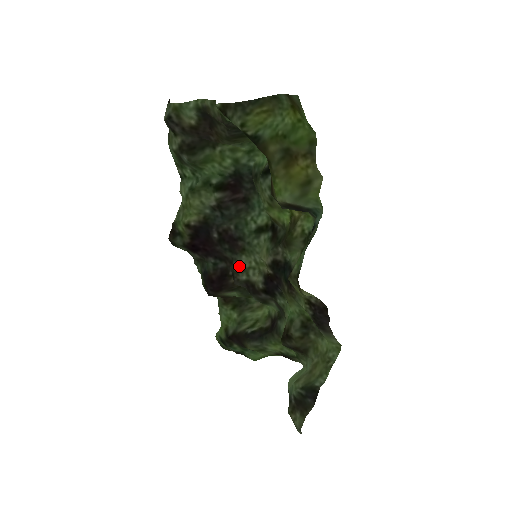
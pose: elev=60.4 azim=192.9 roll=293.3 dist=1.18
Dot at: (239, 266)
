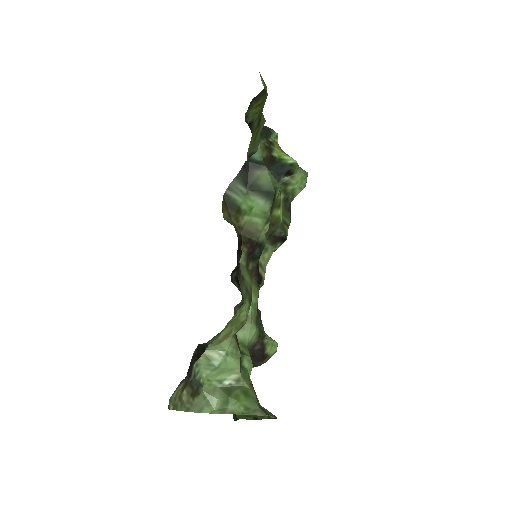
Dot at: occluded
